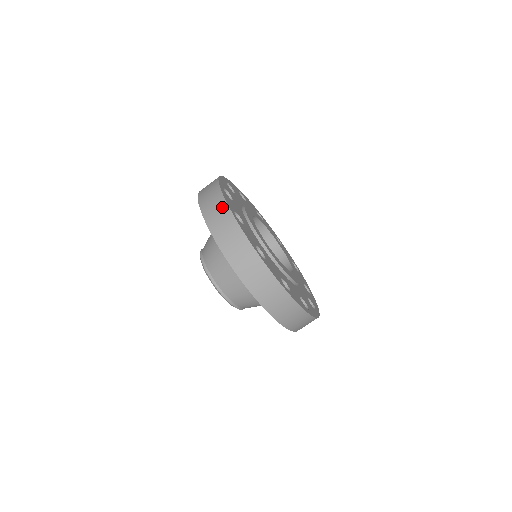
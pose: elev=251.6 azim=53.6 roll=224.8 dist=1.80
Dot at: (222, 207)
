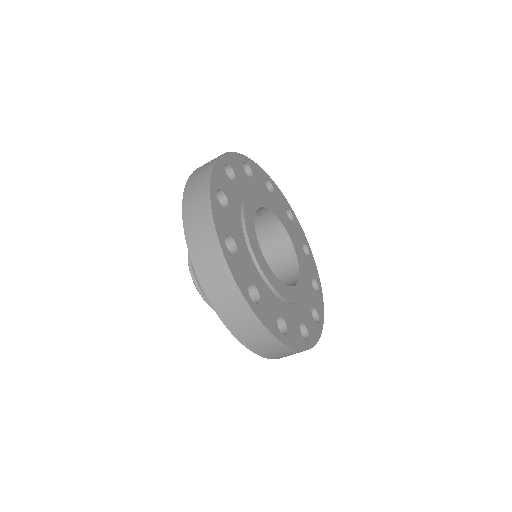
Dot at: (209, 234)
